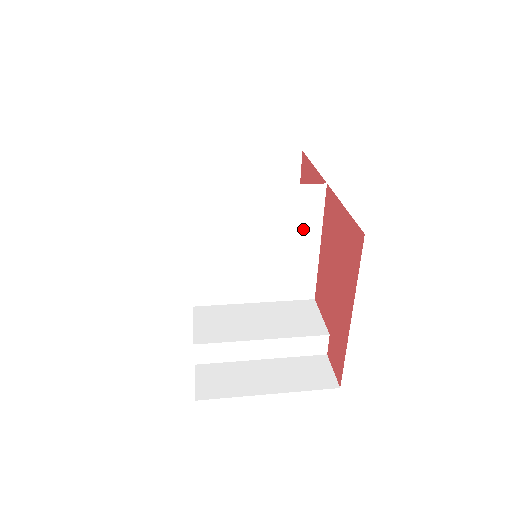
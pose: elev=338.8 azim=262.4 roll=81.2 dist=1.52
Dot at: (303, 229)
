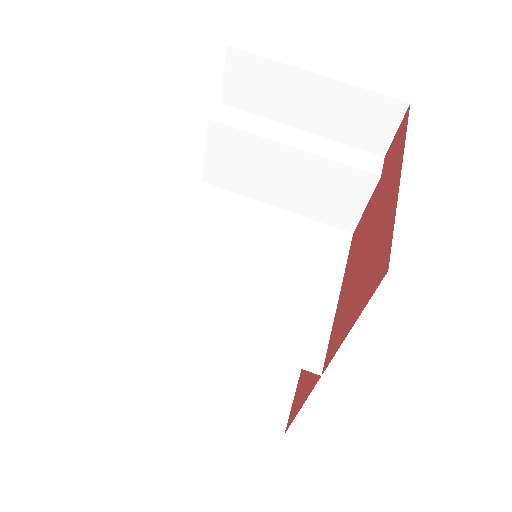
Dot at: (308, 306)
